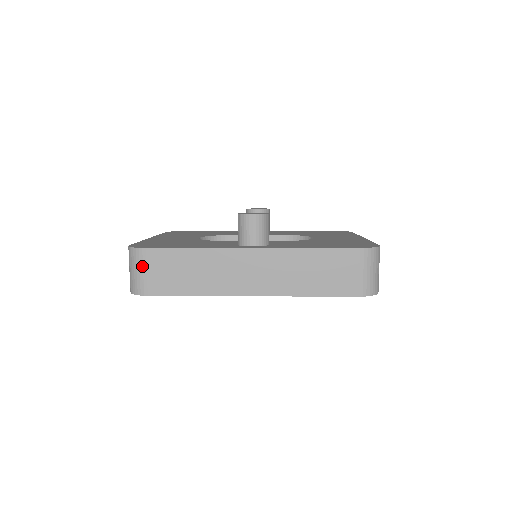
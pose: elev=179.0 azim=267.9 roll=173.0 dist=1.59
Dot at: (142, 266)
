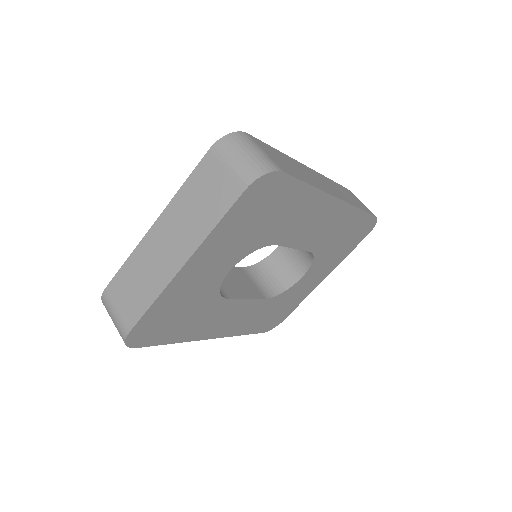
Dot at: (257, 146)
